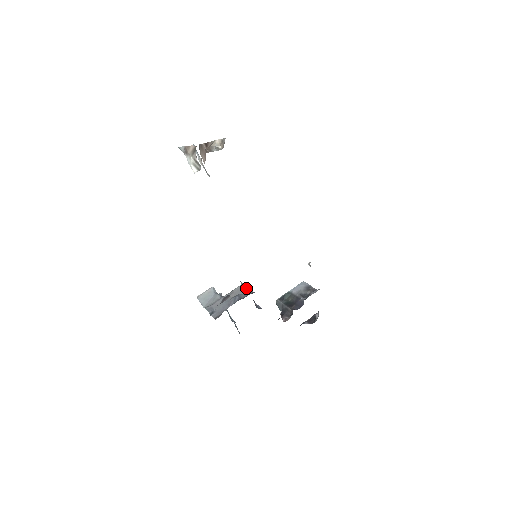
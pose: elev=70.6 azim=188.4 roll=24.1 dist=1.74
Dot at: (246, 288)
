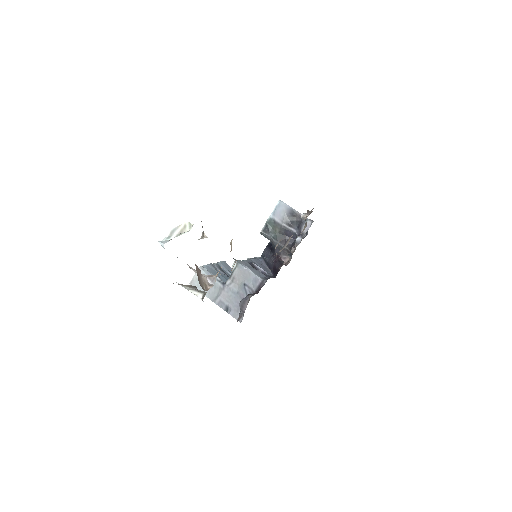
Dot at: (249, 273)
